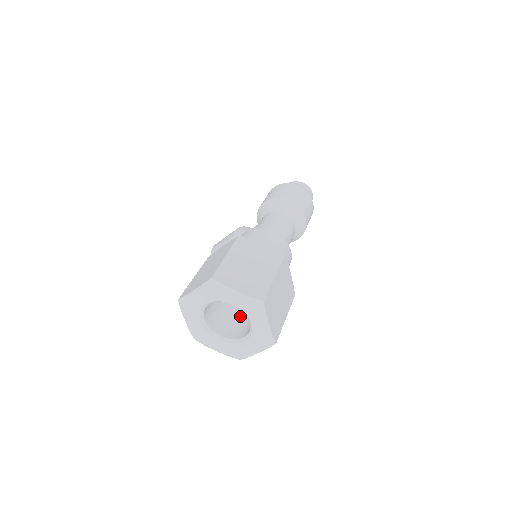
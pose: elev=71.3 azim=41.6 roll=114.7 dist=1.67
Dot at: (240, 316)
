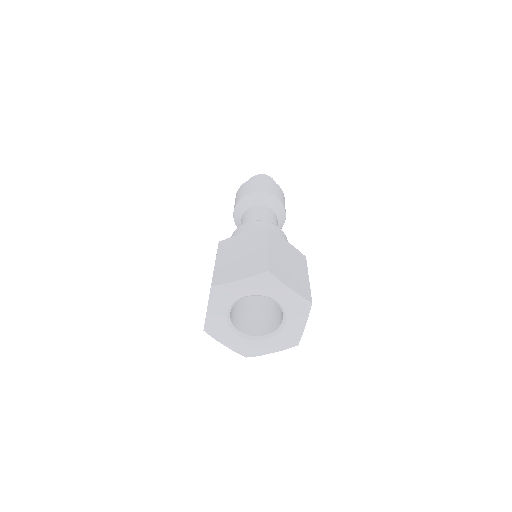
Dot at: (271, 309)
